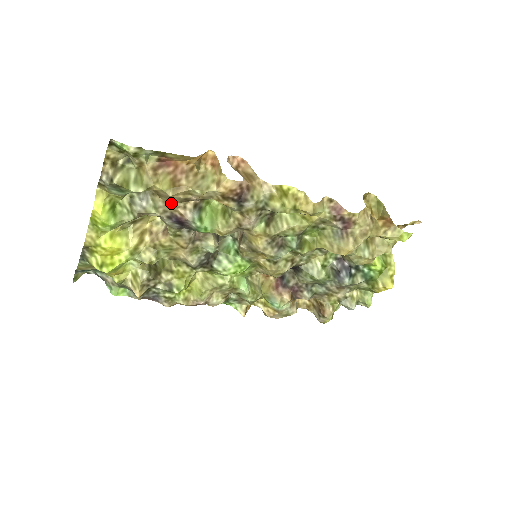
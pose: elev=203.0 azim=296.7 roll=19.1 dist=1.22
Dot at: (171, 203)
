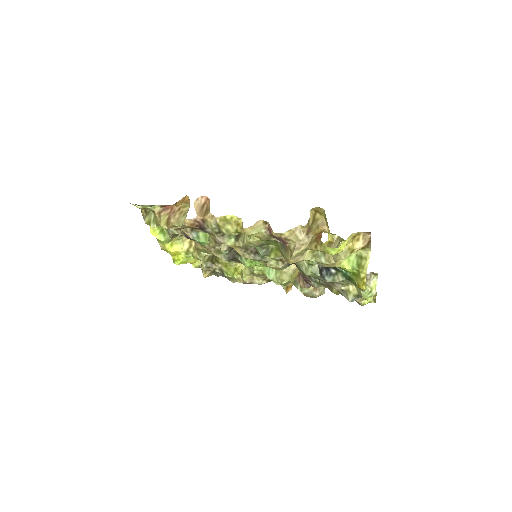
Dot at: (179, 229)
